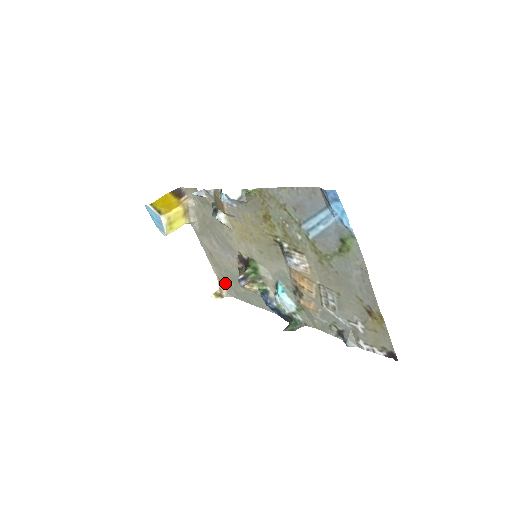
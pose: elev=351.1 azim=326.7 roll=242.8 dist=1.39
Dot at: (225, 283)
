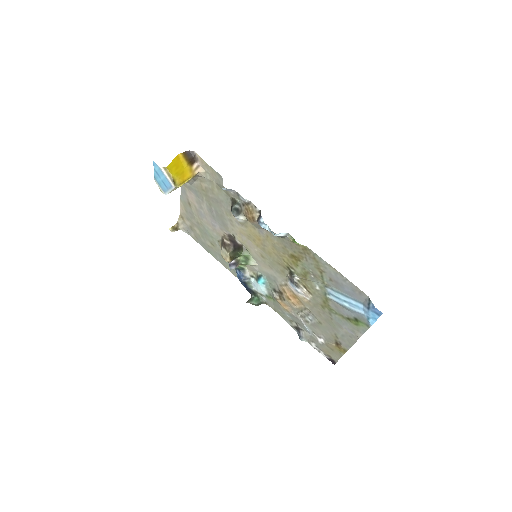
Dot at: (188, 224)
